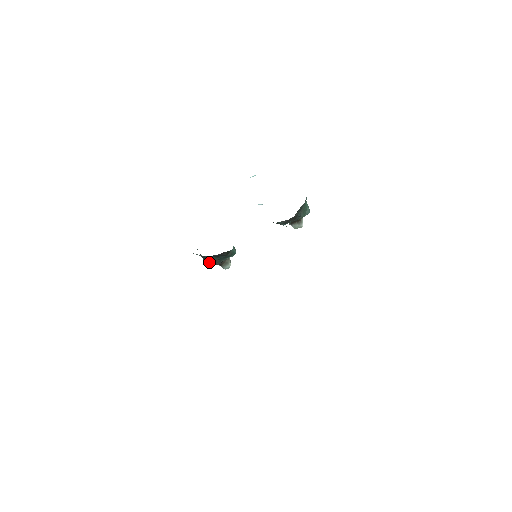
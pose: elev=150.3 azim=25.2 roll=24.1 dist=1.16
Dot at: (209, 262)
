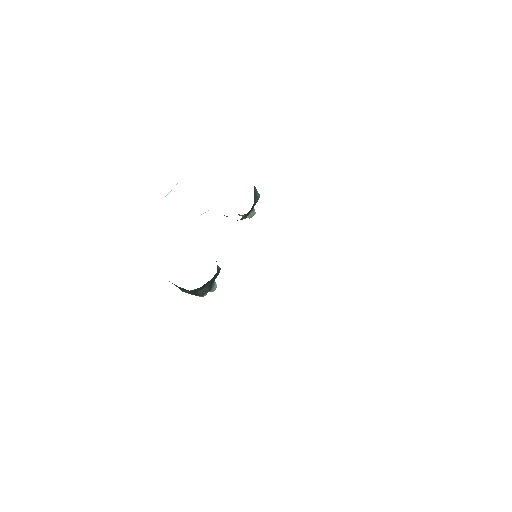
Dot at: (203, 292)
